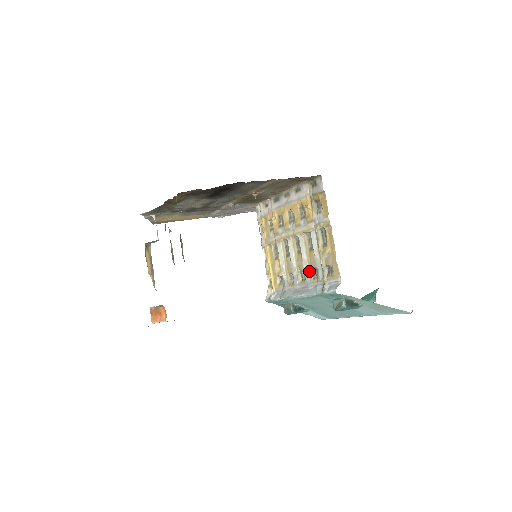
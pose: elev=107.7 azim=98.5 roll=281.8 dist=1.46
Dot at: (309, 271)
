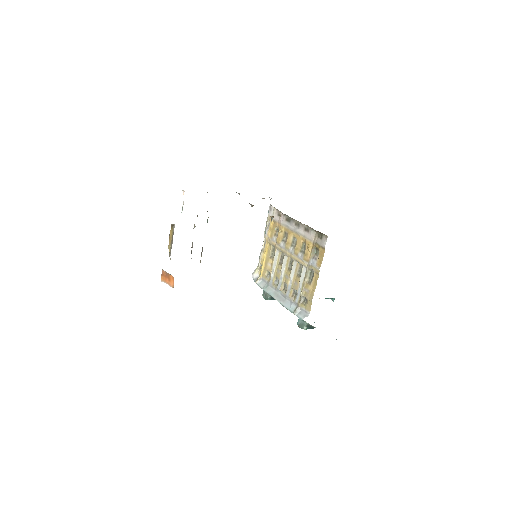
Dot at: (291, 289)
